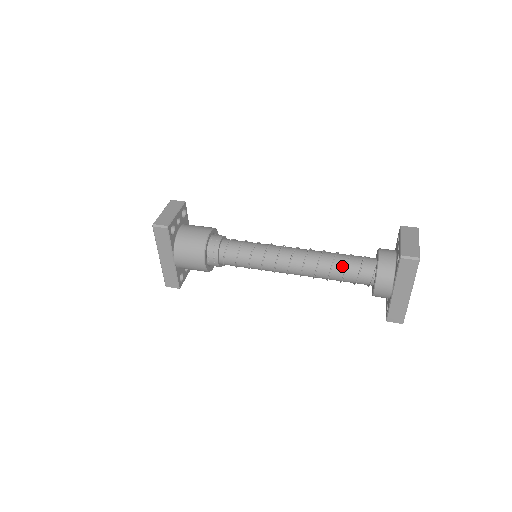
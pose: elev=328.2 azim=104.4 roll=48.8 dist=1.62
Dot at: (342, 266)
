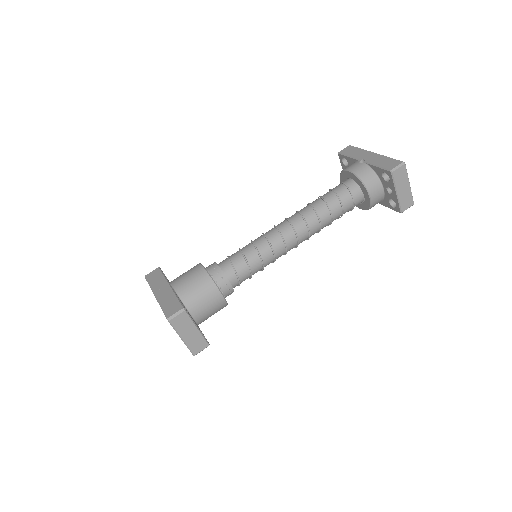
Dot at: occluded
